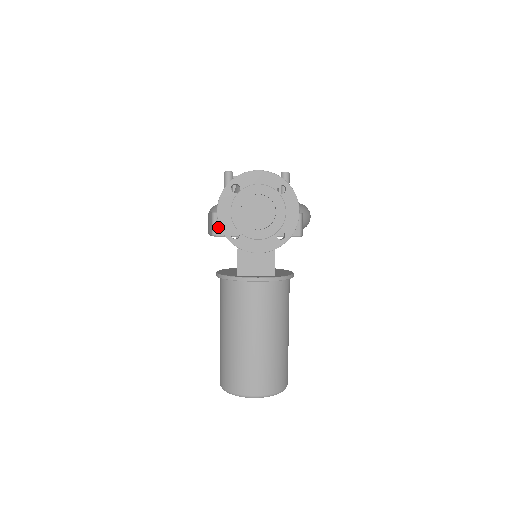
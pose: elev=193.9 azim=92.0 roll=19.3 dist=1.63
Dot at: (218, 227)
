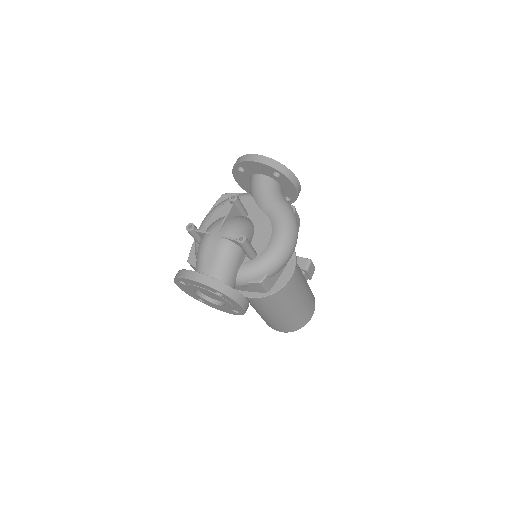
Dot at: occluded
